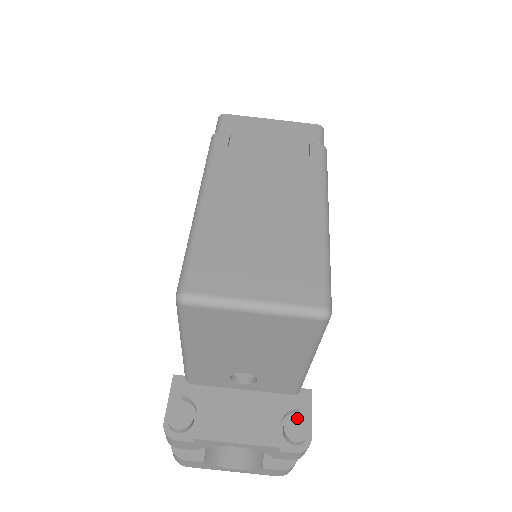
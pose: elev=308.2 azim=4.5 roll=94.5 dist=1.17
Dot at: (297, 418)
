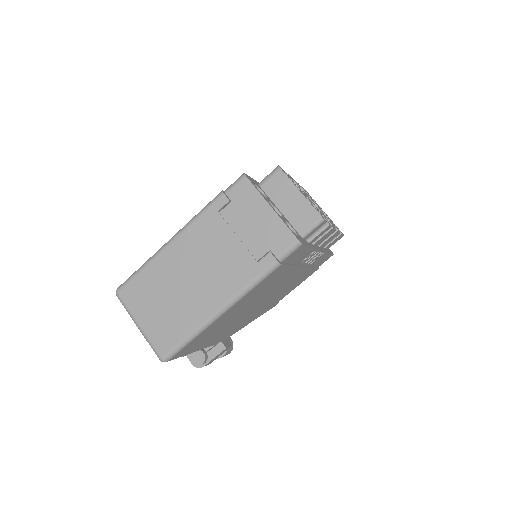
Dot at: (202, 354)
